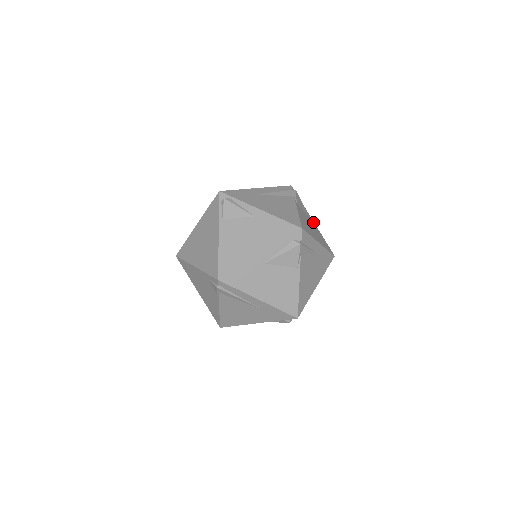
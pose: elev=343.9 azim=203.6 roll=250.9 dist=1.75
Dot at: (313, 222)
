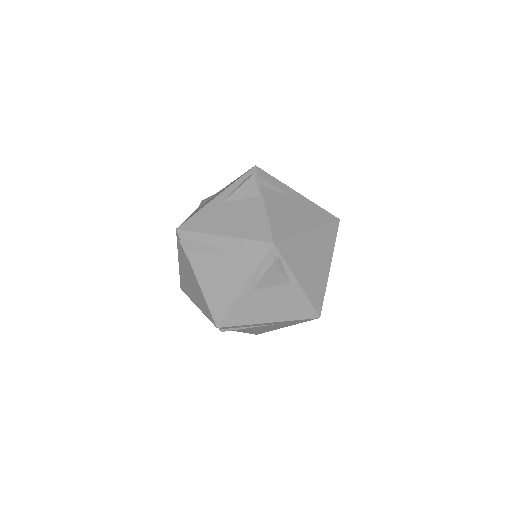
Dot at: occluded
